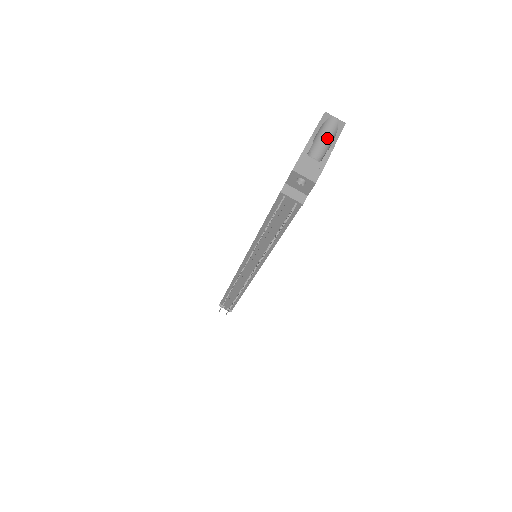
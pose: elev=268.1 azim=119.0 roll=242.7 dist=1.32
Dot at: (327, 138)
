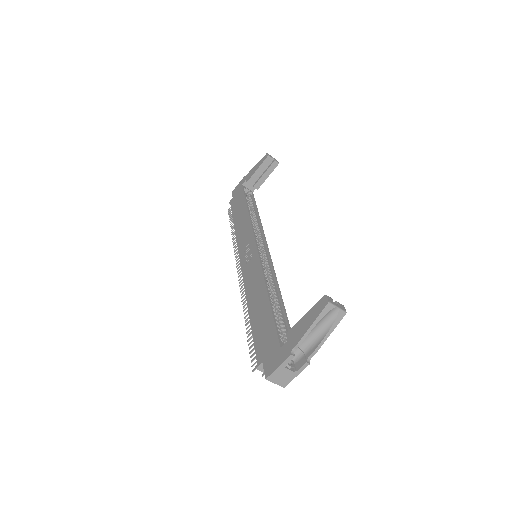
Dot at: (318, 330)
